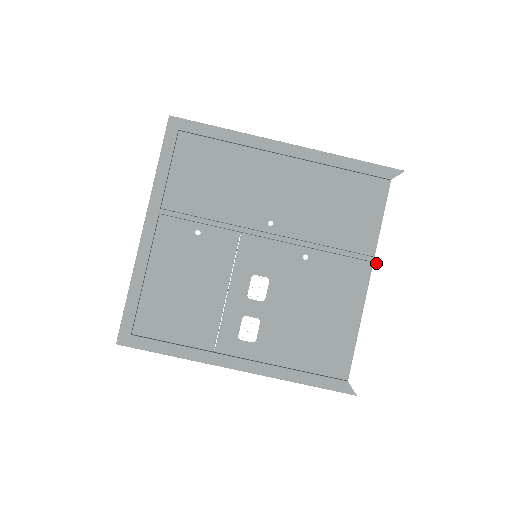
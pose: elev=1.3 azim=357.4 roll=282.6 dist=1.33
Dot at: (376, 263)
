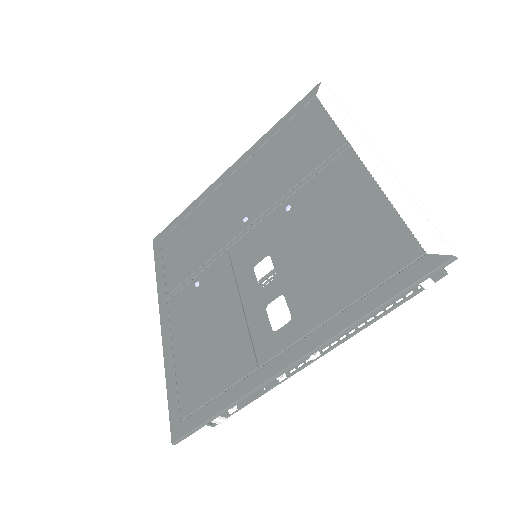
Dot at: (353, 143)
